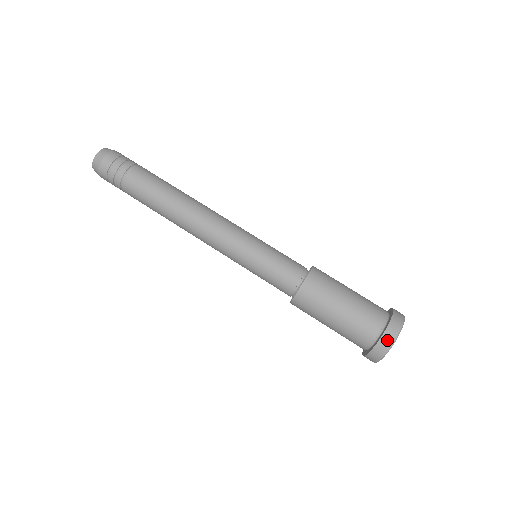
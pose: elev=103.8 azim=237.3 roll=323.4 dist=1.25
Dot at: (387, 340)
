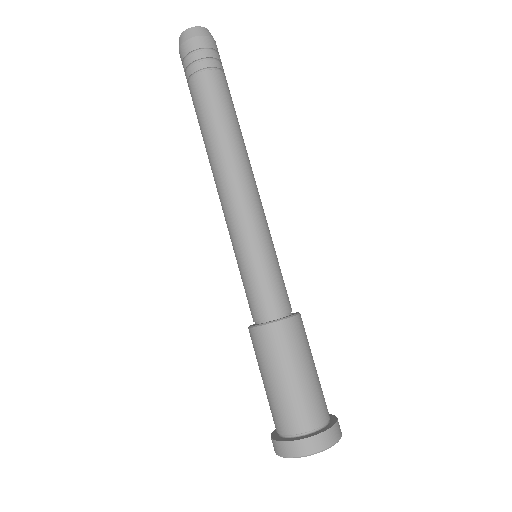
Dot at: (292, 449)
